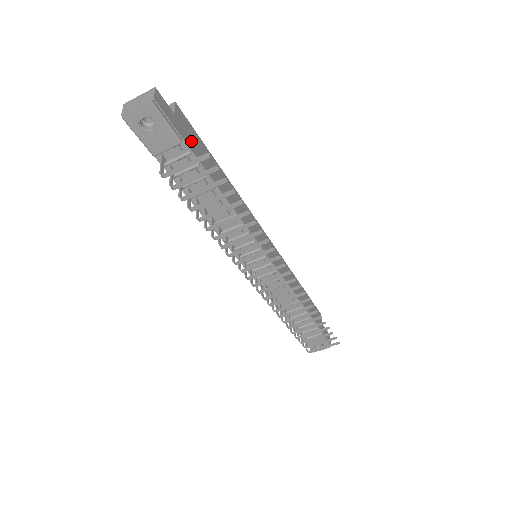
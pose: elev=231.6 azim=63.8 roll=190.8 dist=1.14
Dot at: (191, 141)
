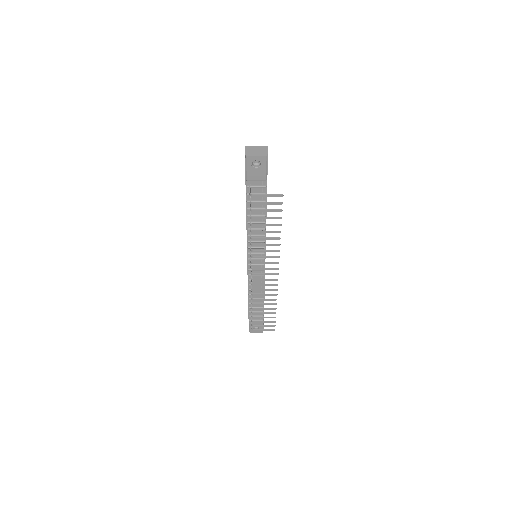
Dot at: occluded
